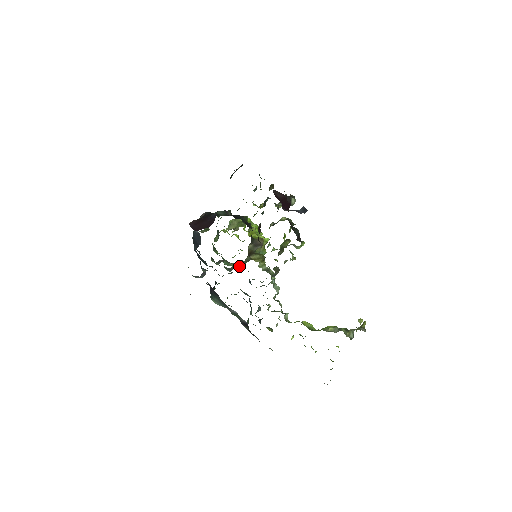
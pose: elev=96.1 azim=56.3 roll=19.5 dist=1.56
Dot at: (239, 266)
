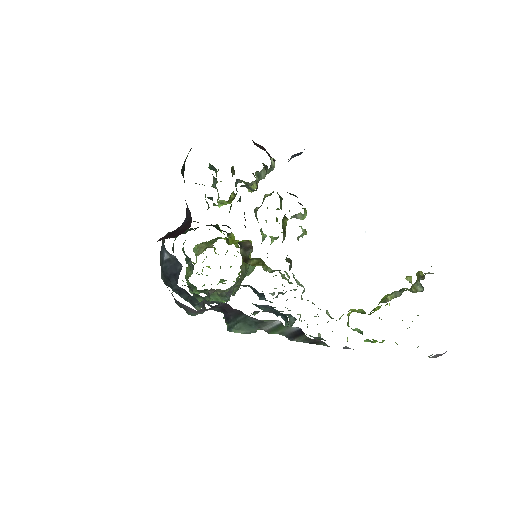
Dot at: (233, 293)
